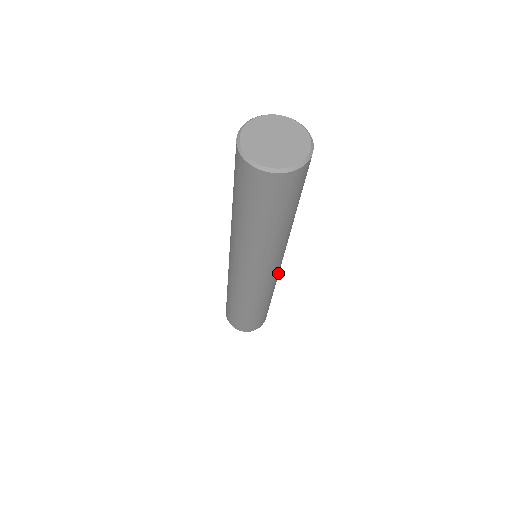
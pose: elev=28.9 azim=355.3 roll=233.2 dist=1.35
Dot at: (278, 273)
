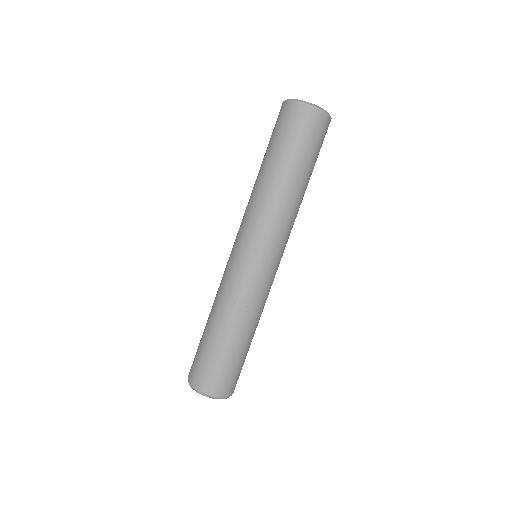
Dot at: (272, 278)
